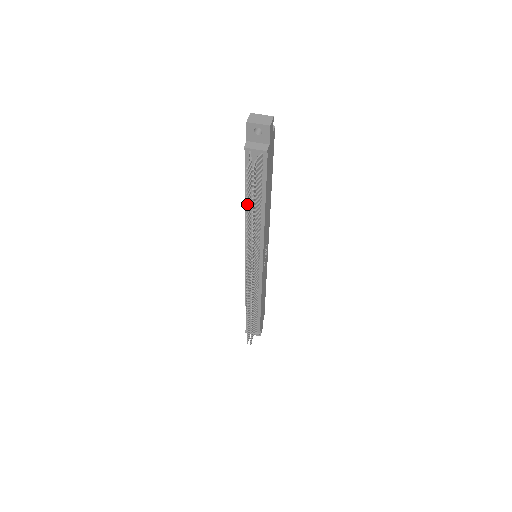
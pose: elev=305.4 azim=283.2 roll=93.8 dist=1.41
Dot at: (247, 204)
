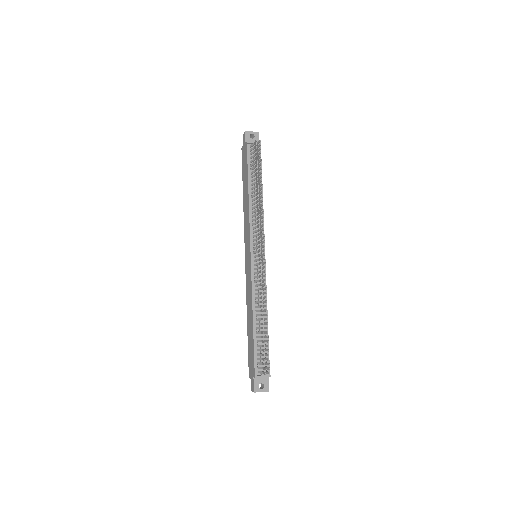
Dot at: (257, 171)
